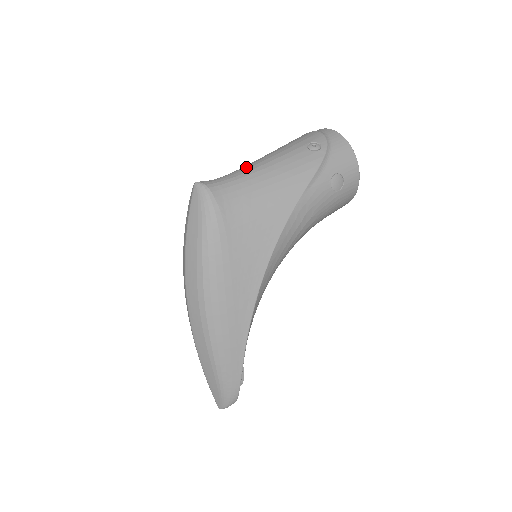
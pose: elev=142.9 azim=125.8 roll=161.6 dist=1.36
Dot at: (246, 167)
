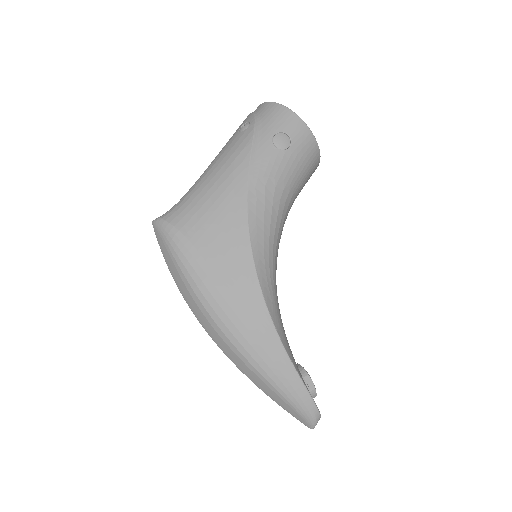
Dot at: occluded
